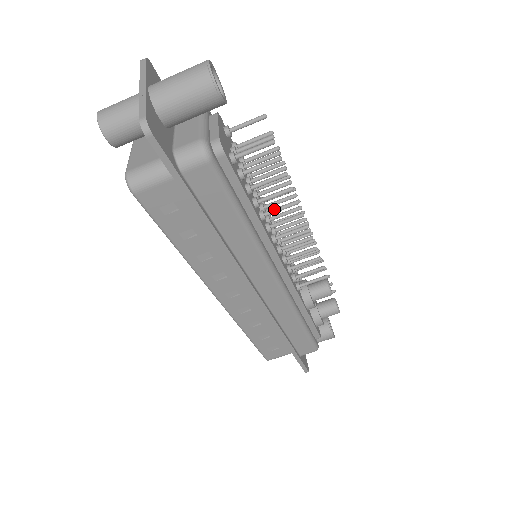
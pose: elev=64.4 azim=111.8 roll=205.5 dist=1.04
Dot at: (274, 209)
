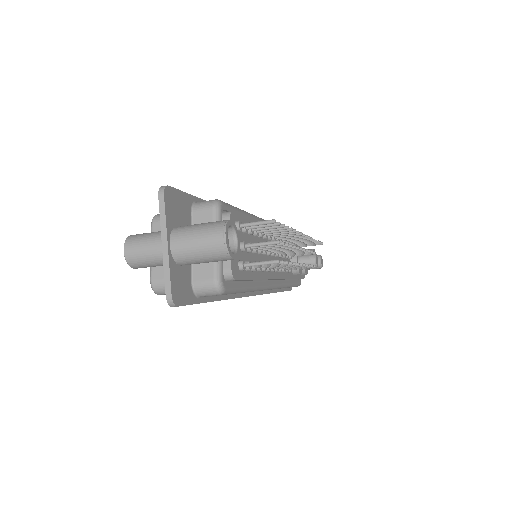
Dot at: occluded
